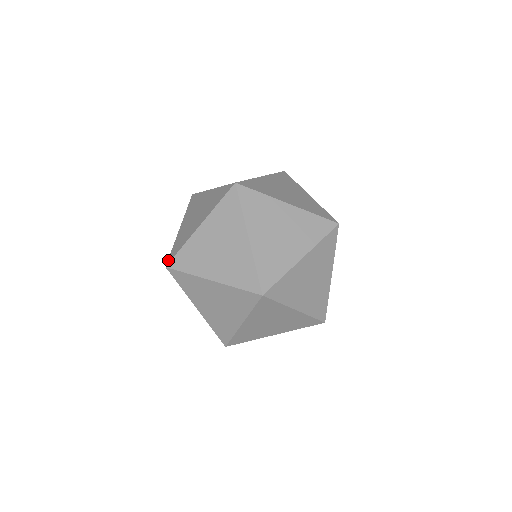
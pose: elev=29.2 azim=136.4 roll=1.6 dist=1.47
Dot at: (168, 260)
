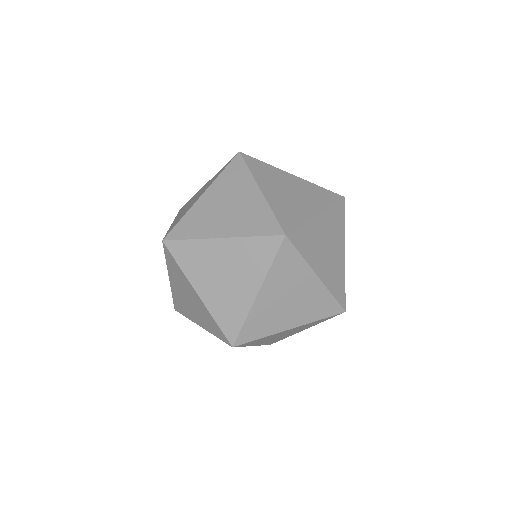
Dot at: (165, 236)
